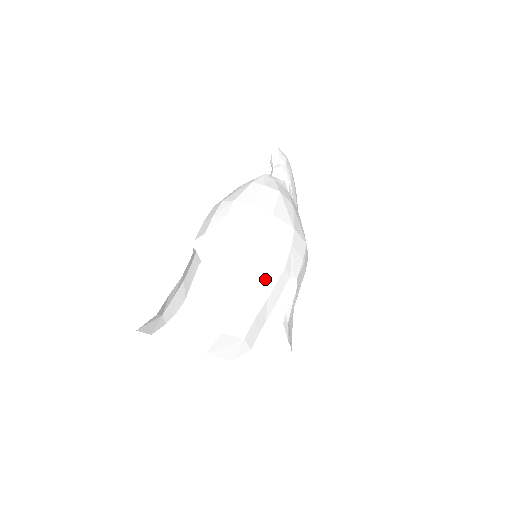
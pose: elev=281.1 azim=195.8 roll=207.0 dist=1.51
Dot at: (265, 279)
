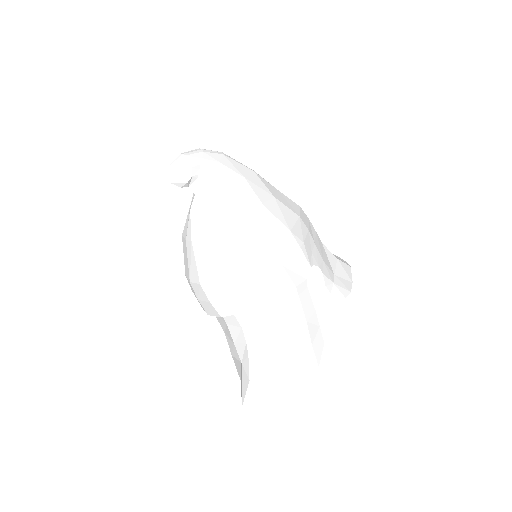
Dot at: (290, 316)
